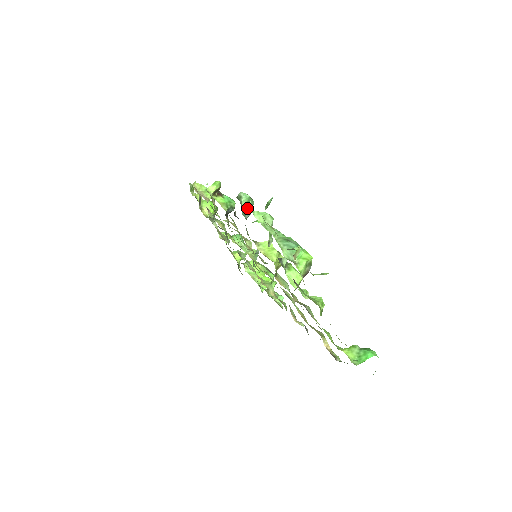
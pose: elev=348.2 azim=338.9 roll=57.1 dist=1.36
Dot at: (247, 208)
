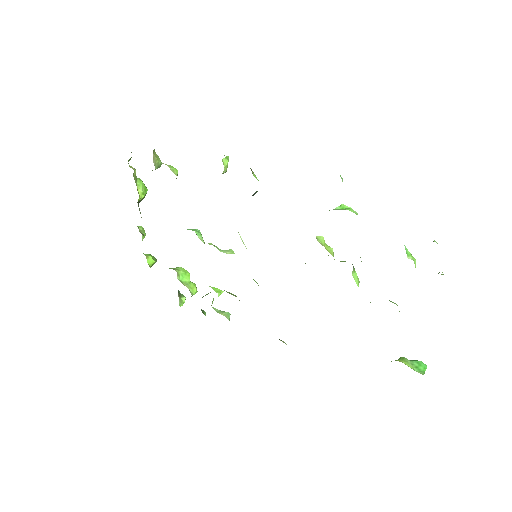
Dot at: occluded
